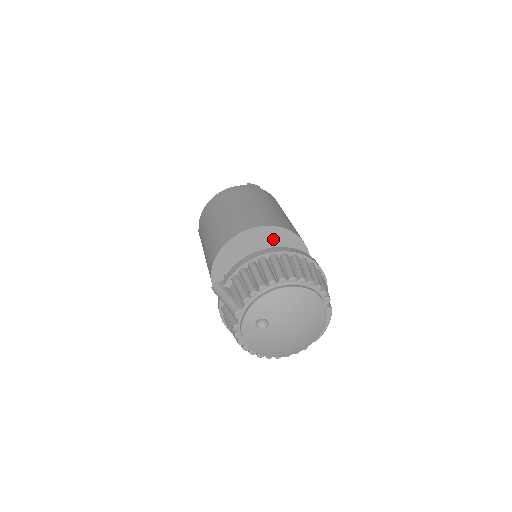
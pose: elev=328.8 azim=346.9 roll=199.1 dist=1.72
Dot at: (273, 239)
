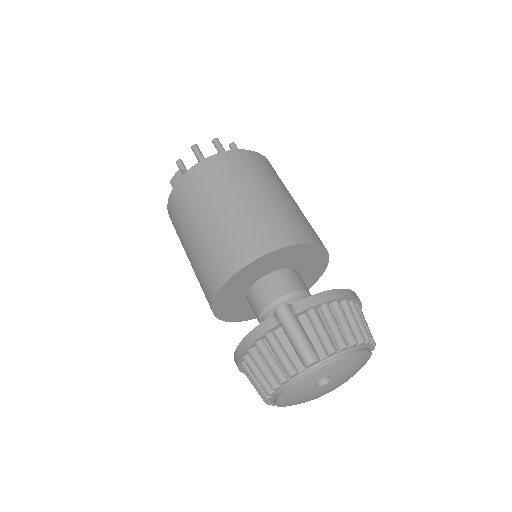
Dot at: (313, 261)
